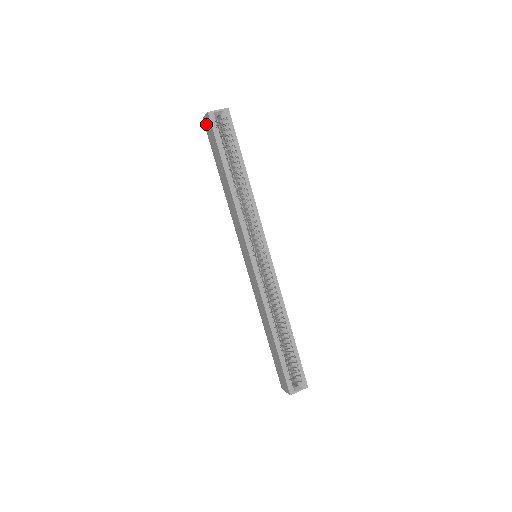
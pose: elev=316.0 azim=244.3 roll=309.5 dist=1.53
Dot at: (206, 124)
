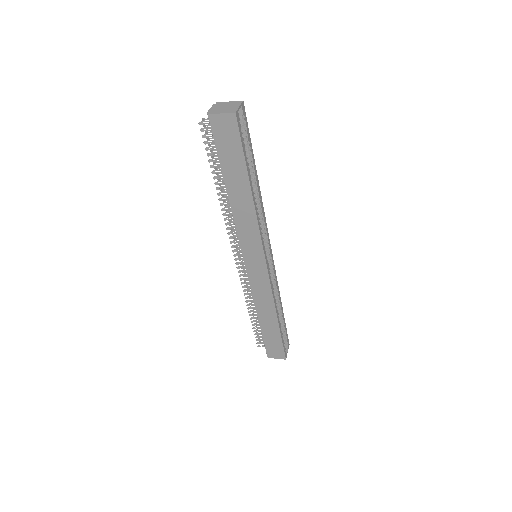
Dot at: (218, 124)
